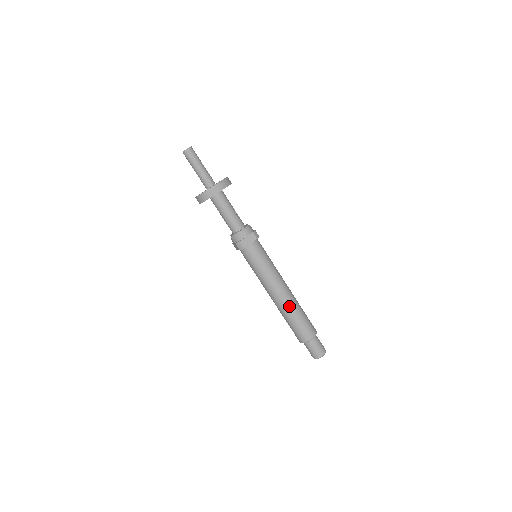
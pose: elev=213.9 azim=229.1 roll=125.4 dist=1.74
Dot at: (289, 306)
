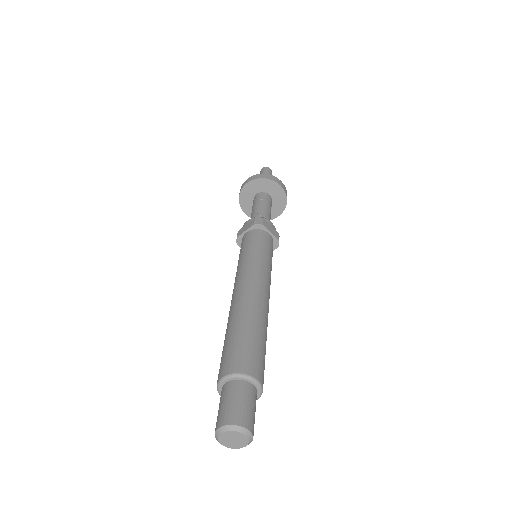
Dot at: (232, 312)
